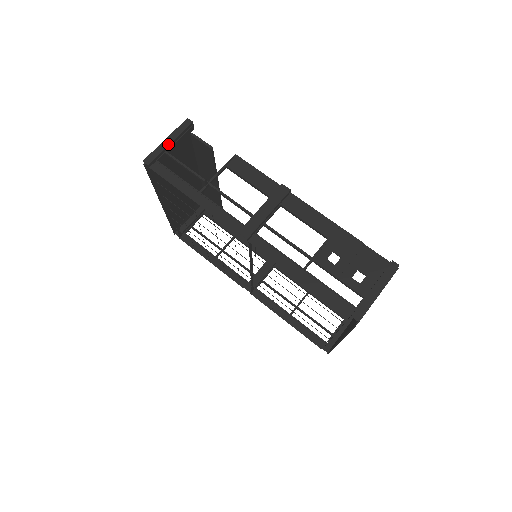
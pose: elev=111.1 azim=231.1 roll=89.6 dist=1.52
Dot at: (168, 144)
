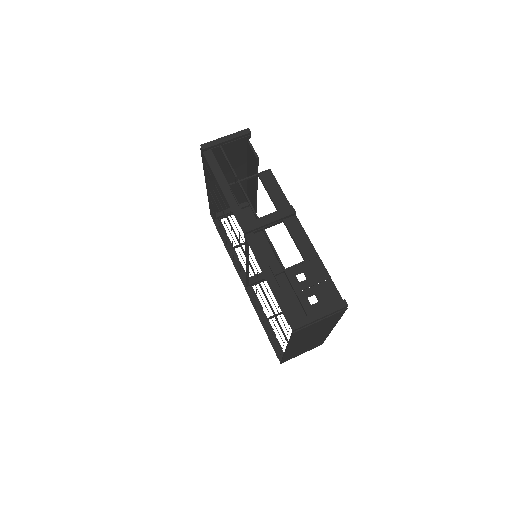
Dot at: (224, 141)
